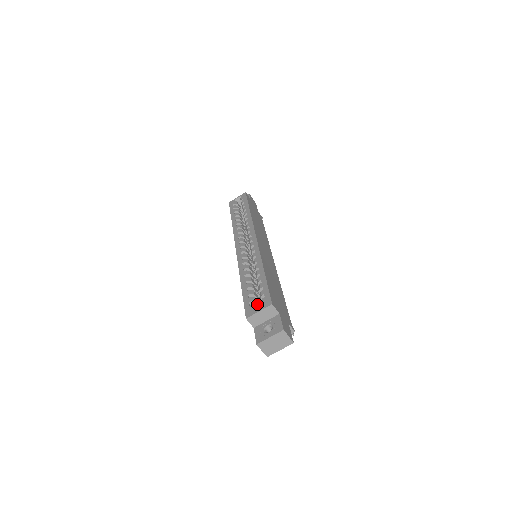
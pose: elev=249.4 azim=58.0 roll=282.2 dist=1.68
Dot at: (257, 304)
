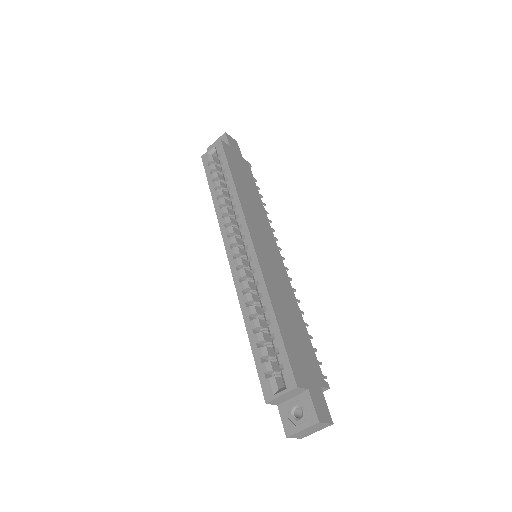
Dot at: (275, 371)
